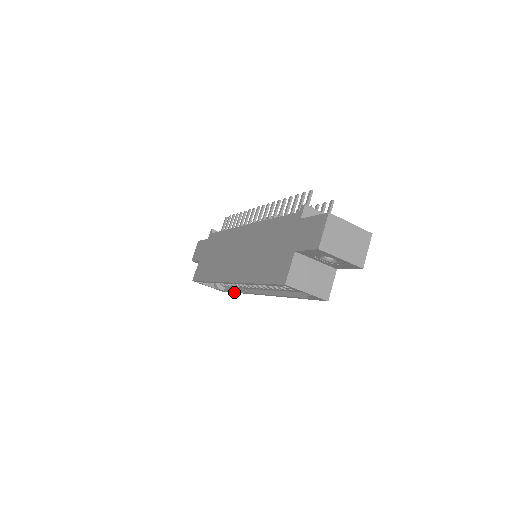
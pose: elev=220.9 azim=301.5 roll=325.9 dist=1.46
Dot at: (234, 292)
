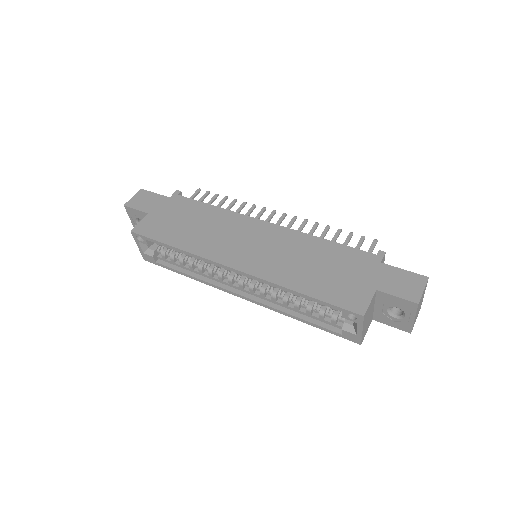
Dot at: (176, 271)
